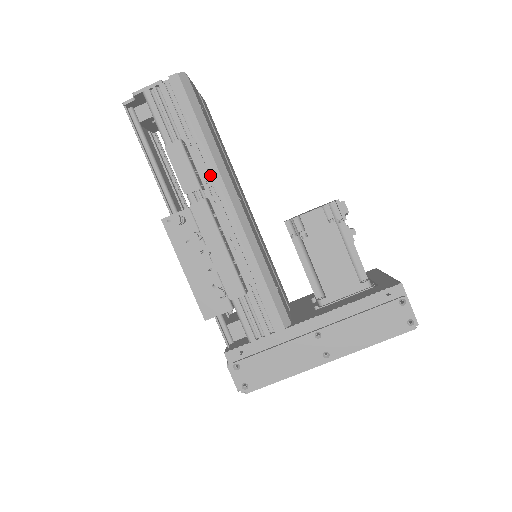
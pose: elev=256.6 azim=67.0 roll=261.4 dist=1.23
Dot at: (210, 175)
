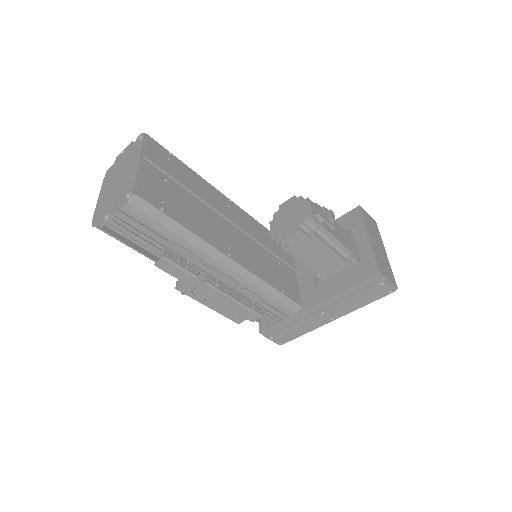
Dot at: (199, 257)
